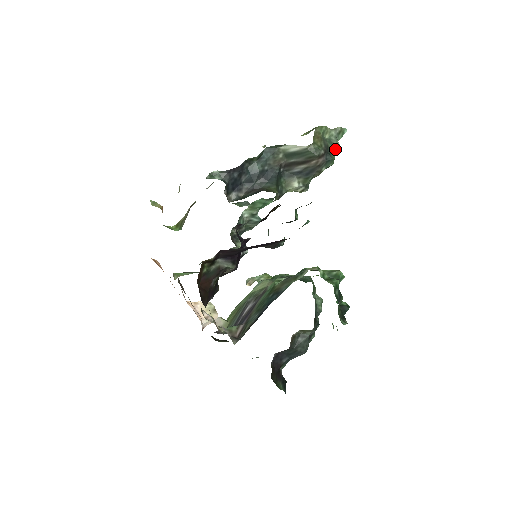
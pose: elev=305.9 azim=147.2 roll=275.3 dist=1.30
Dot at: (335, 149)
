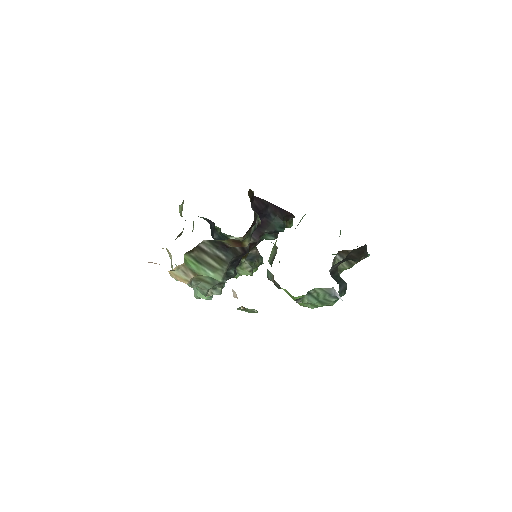
Dot at: occluded
